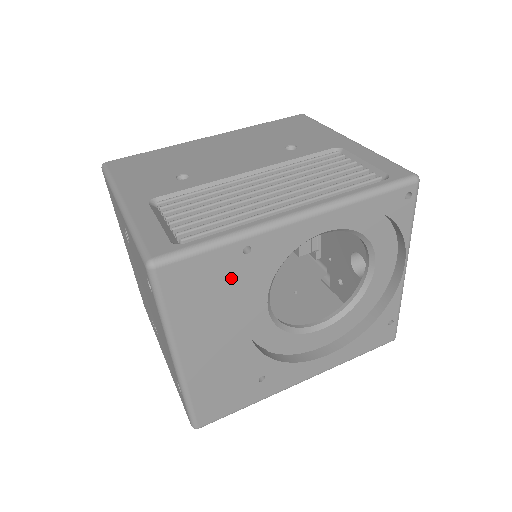
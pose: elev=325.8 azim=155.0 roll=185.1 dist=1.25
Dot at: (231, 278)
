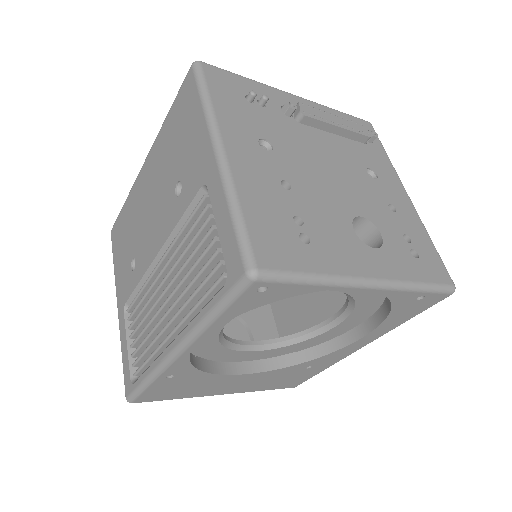
Dot at: (185, 381)
